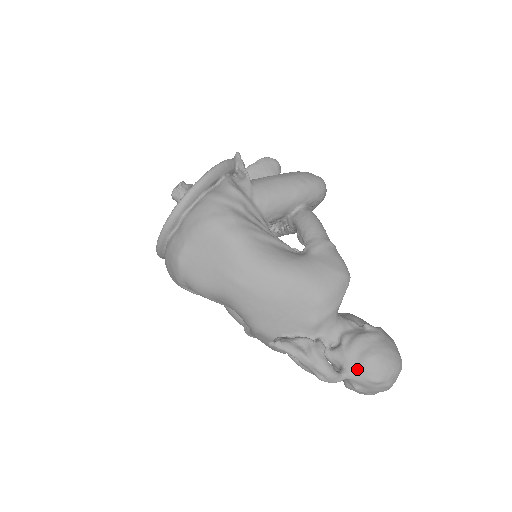
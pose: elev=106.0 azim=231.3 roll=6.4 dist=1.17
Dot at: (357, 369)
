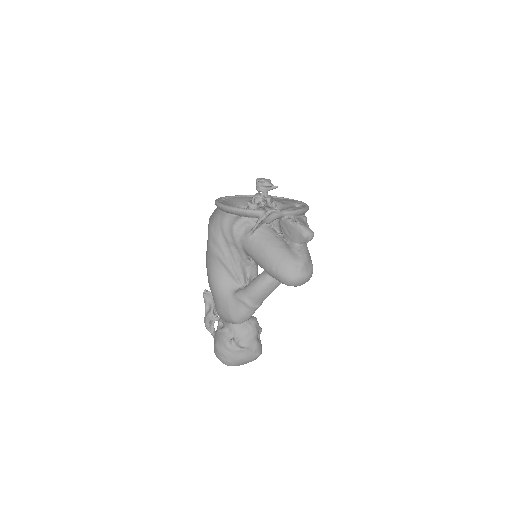
Dot at: (214, 340)
